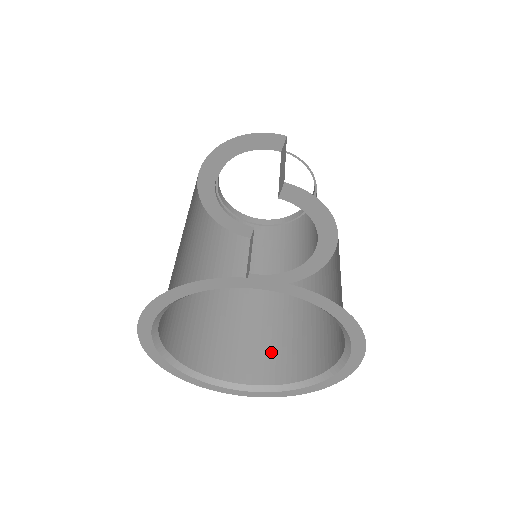
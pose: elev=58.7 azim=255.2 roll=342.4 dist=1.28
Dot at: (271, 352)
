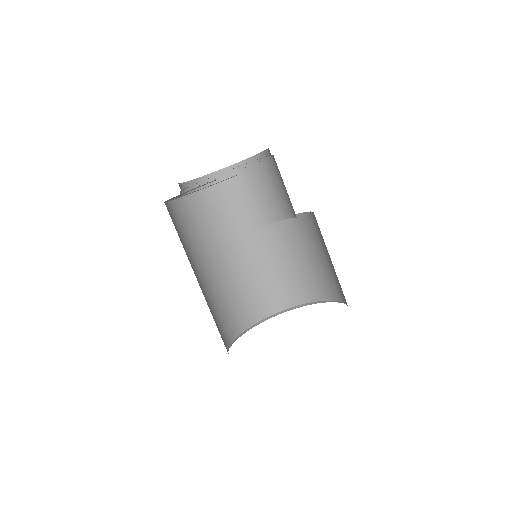
Dot at: (305, 278)
